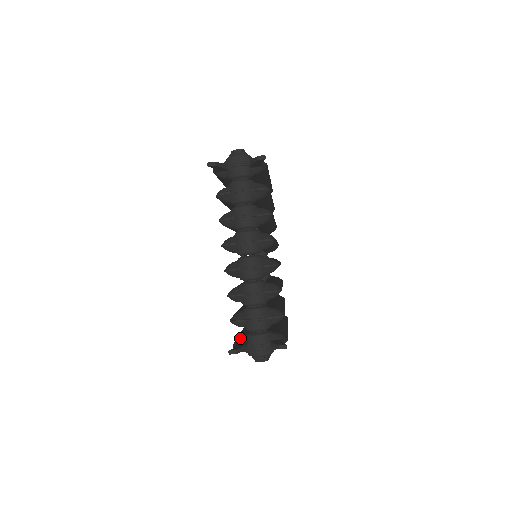
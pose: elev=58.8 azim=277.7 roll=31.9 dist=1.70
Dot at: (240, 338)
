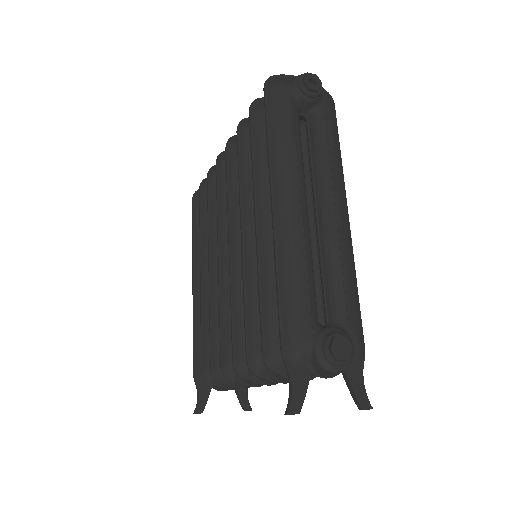
Dot at: occluded
